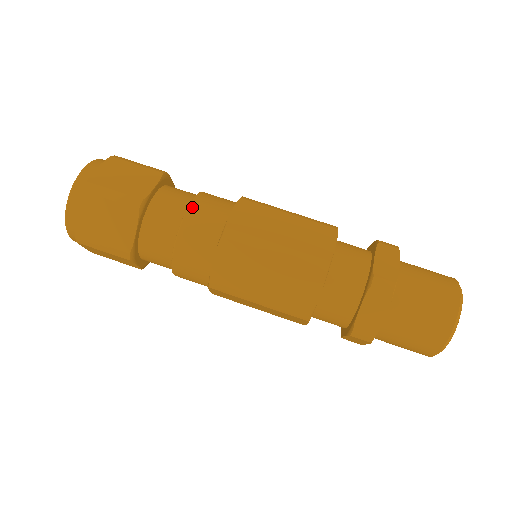
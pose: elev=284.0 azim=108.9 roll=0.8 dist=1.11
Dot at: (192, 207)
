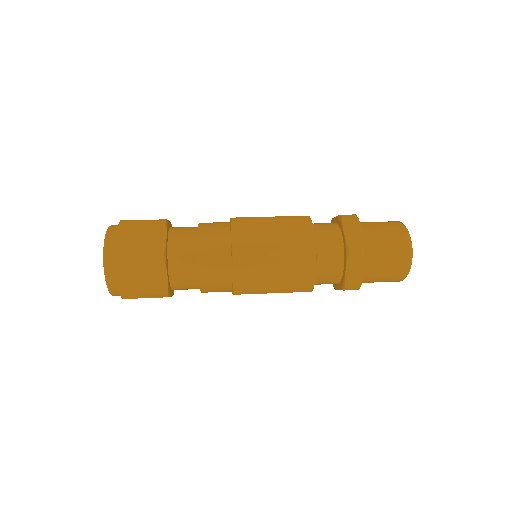
Dot at: occluded
